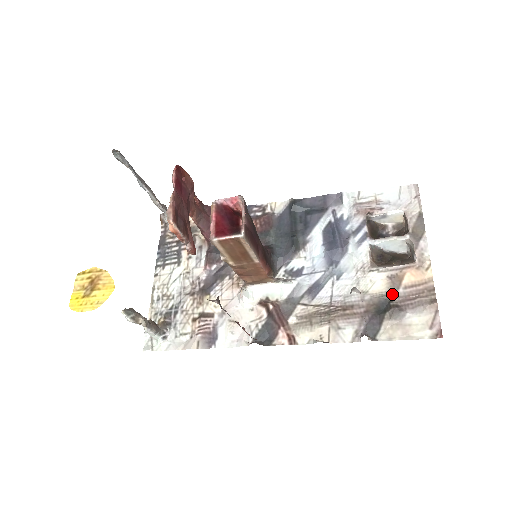
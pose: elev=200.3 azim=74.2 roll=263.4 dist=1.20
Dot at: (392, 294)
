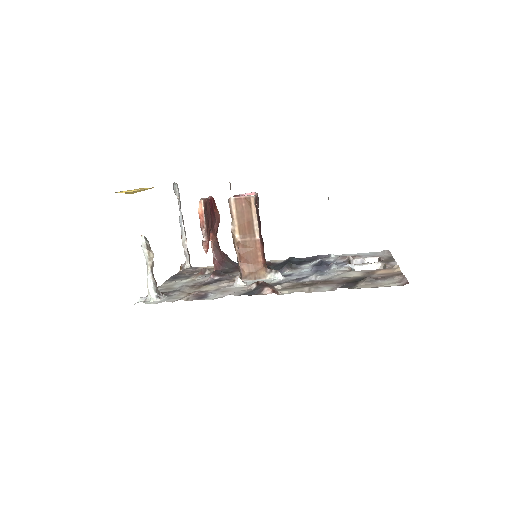
Dot at: (366, 276)
